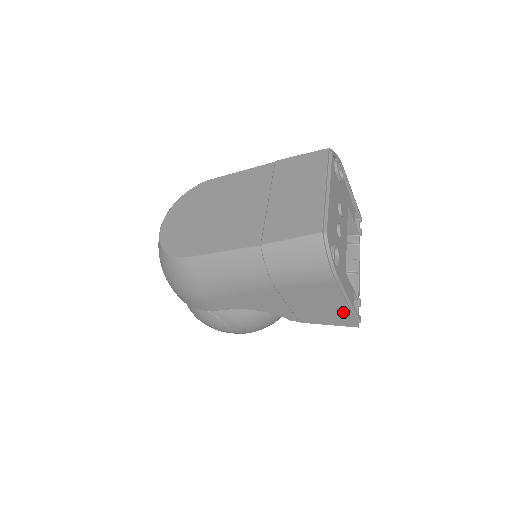
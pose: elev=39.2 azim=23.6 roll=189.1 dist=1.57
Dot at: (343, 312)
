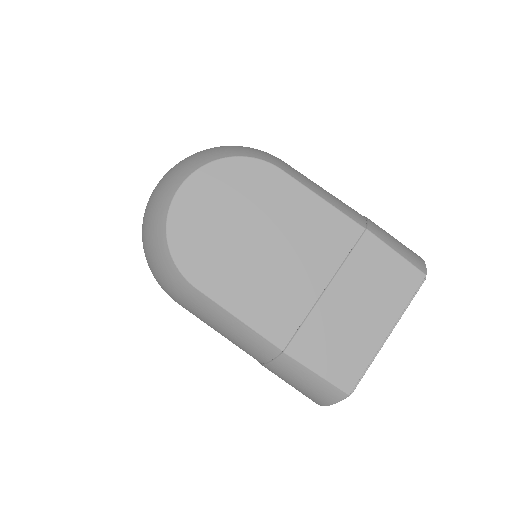
Dot at: occluded
